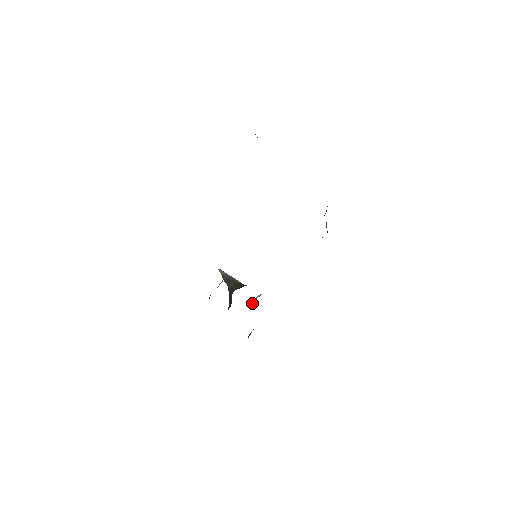
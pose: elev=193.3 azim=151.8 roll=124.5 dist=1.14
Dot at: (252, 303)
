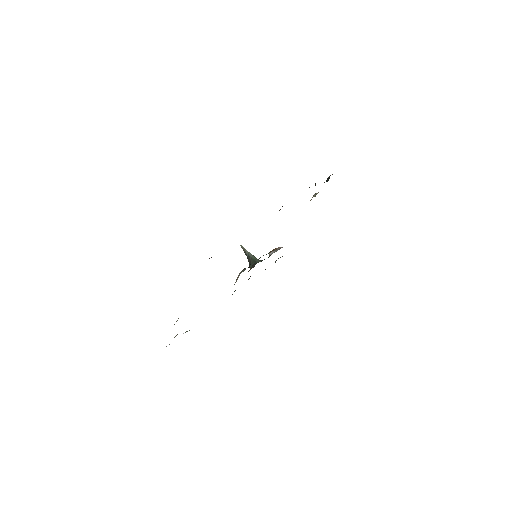
Dot at: (268, 257)
